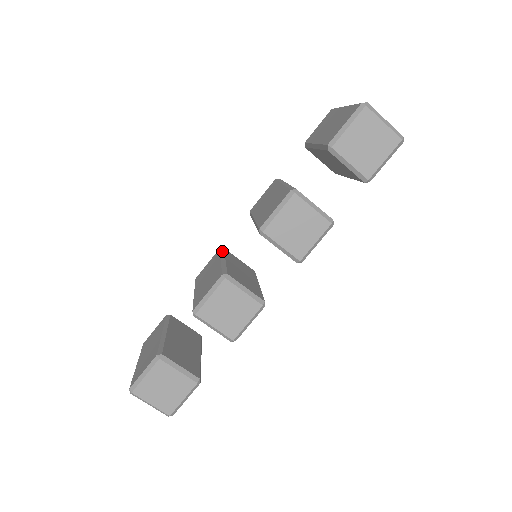
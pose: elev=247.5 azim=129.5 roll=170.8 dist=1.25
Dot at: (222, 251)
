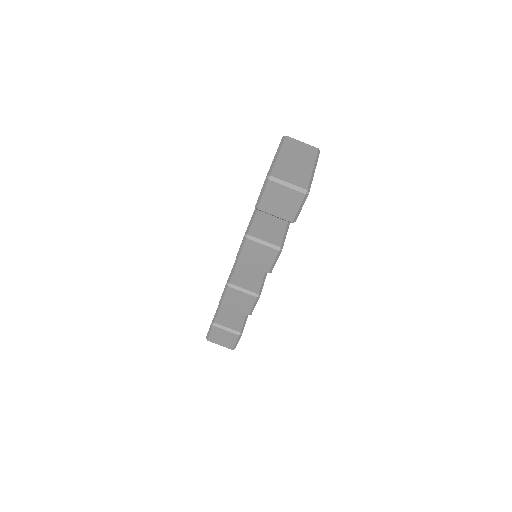
Dot at: occluded
